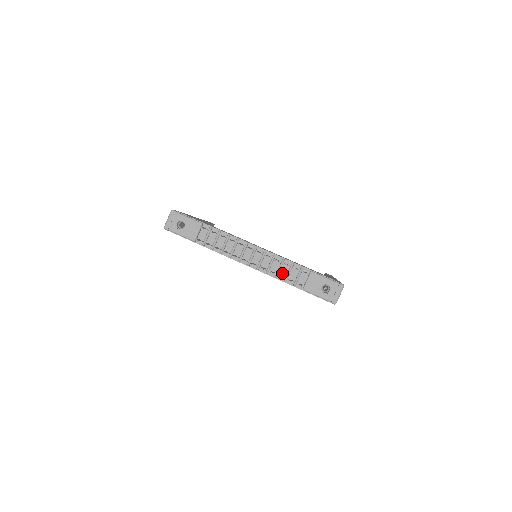
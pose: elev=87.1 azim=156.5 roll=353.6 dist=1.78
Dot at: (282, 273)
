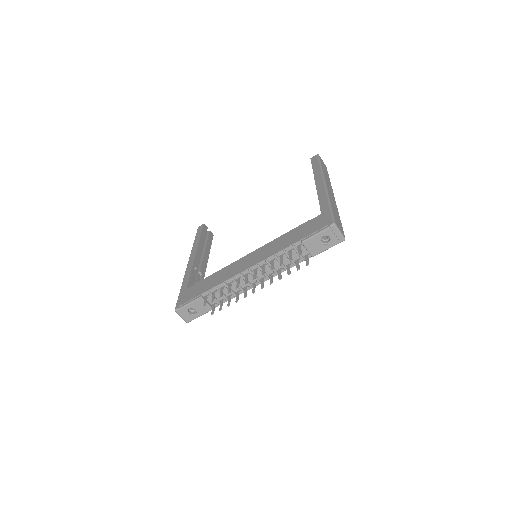
Dot at: (286, 263)
